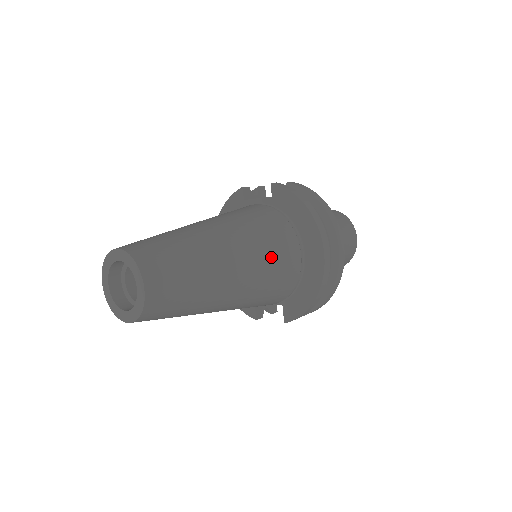
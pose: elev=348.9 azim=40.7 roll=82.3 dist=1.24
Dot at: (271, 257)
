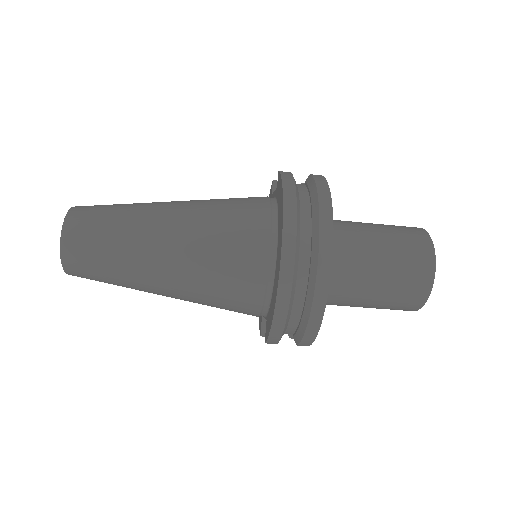
Dot at: (219, 246)
